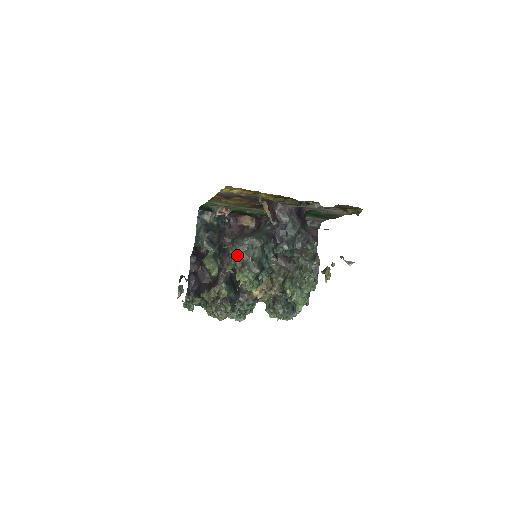
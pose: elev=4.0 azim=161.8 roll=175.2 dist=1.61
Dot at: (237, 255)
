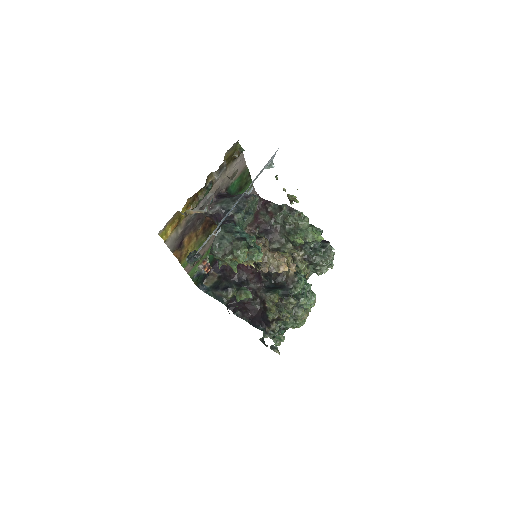
Dot at: (223, 255)
